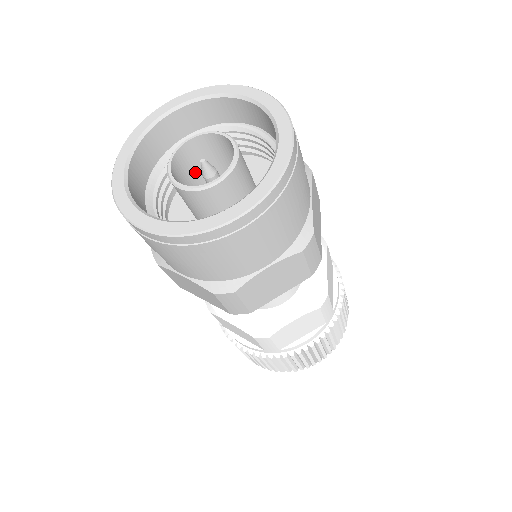
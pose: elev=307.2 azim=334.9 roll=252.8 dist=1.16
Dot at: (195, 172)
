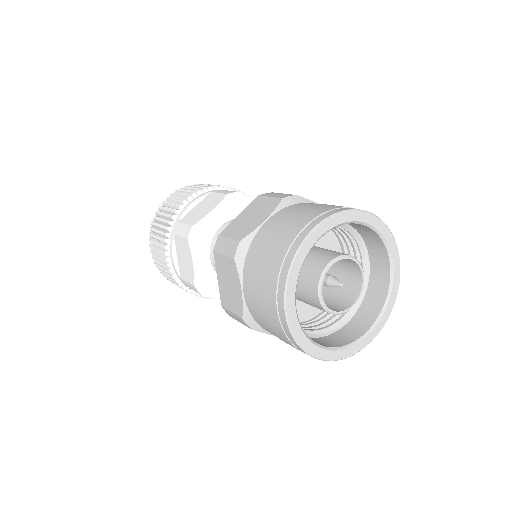
Dot at: occluded
